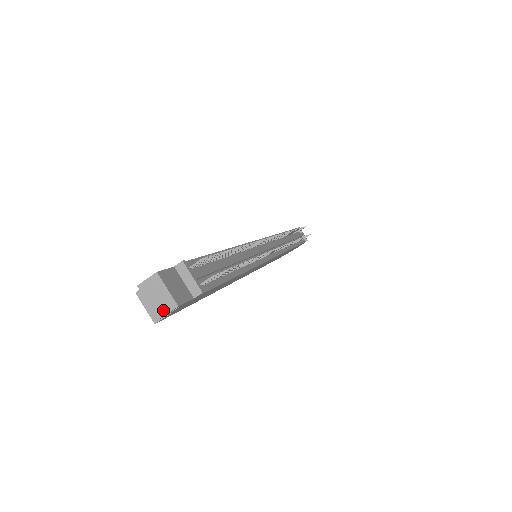
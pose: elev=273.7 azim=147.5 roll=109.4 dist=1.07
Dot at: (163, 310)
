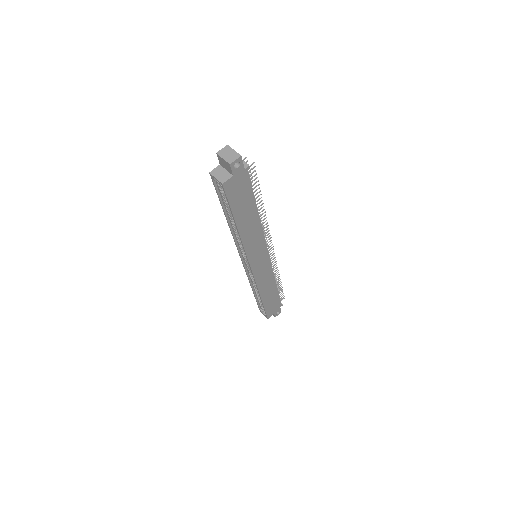
Dot at: (232, 159)
